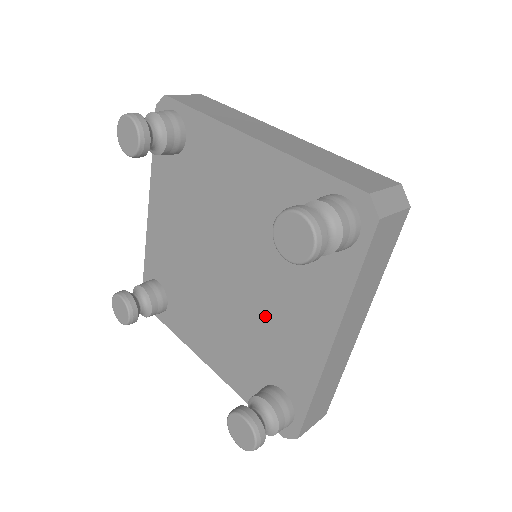
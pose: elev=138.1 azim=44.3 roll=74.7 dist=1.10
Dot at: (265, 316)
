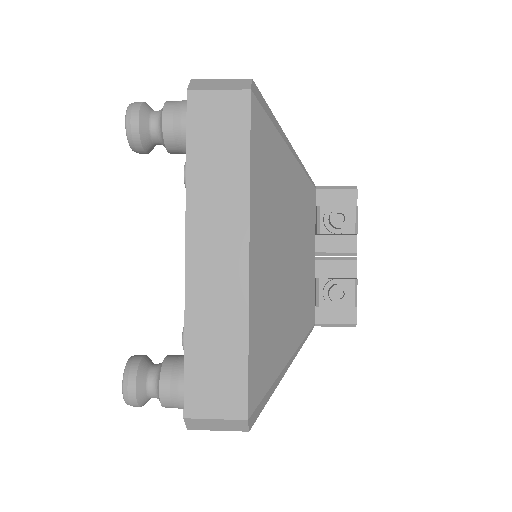
Dot at: occluded
